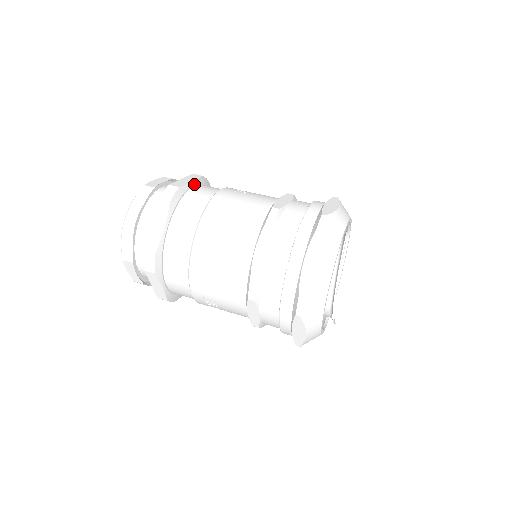
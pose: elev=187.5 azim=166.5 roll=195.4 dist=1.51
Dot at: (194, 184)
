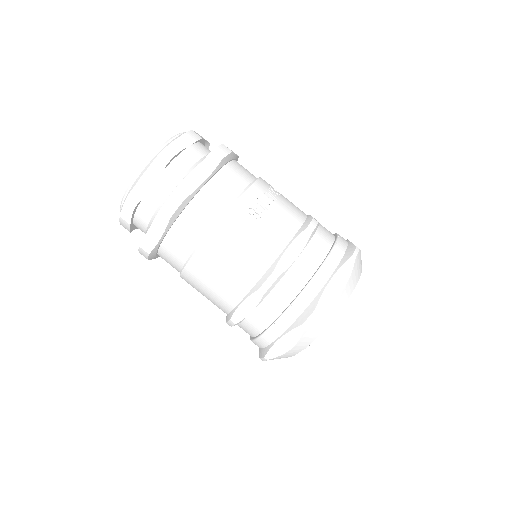
Dot at: (207, 181)
